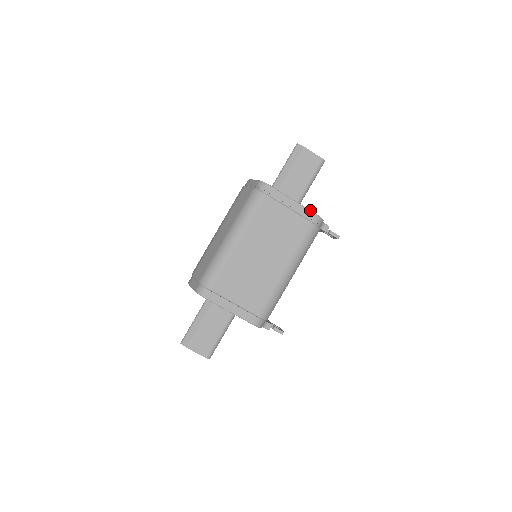
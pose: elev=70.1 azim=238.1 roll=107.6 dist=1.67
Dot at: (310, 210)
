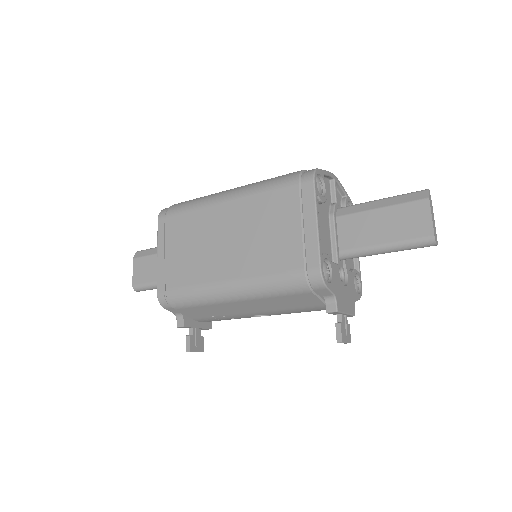
Dot at: (320, 253)
